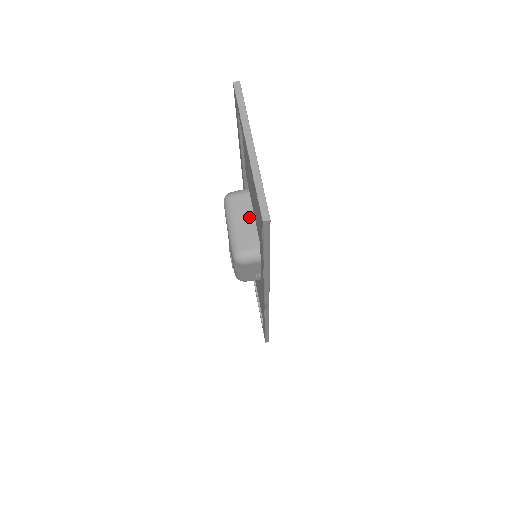
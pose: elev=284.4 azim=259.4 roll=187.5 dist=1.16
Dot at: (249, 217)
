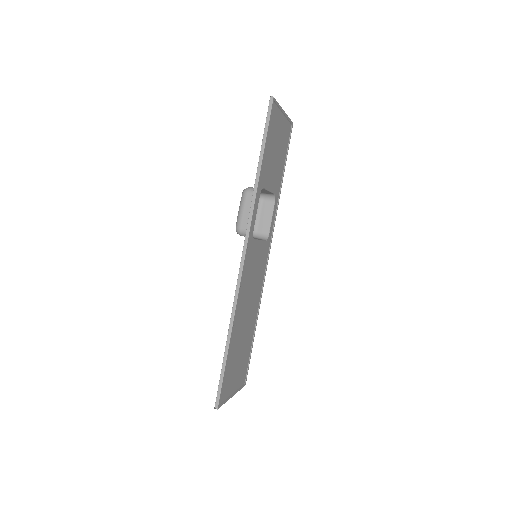
Dot at: (266, 191)
